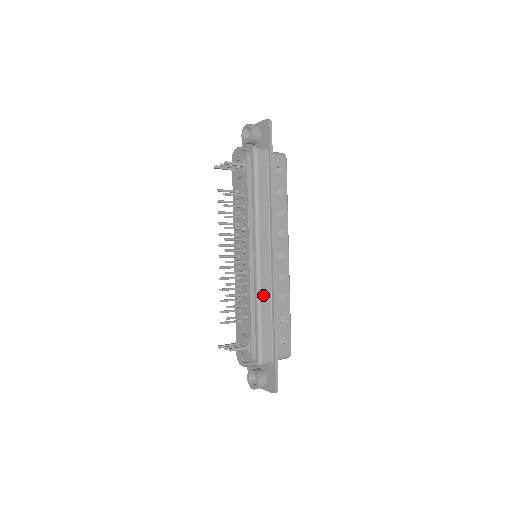
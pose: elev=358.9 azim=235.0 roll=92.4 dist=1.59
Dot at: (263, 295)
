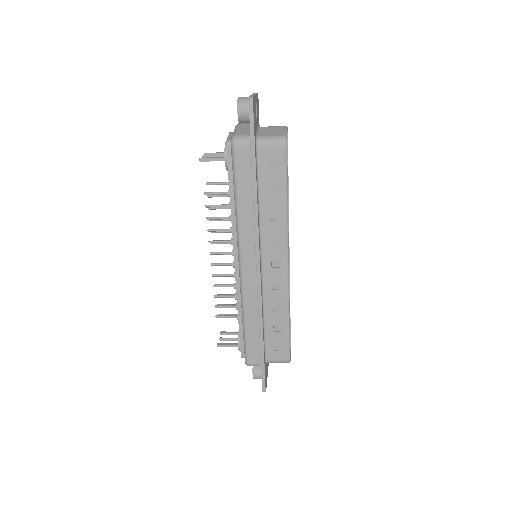
Dot at: (247, 305)
